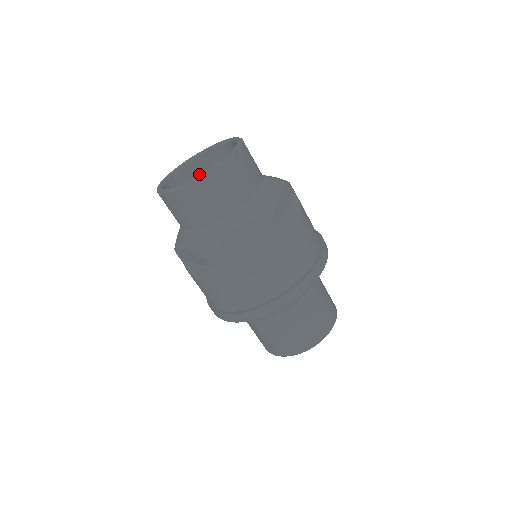
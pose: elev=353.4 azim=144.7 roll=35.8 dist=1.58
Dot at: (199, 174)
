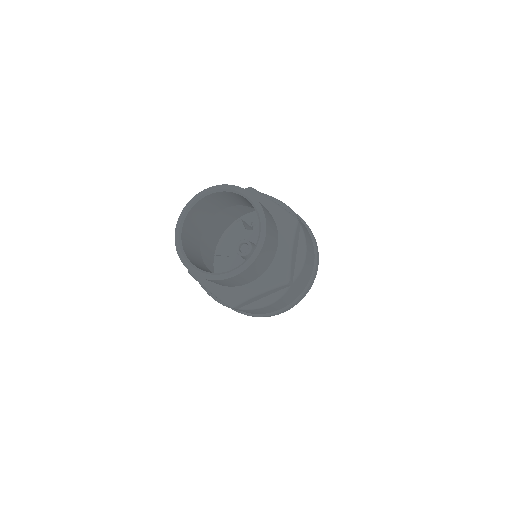
Dot at: (206, 205)
